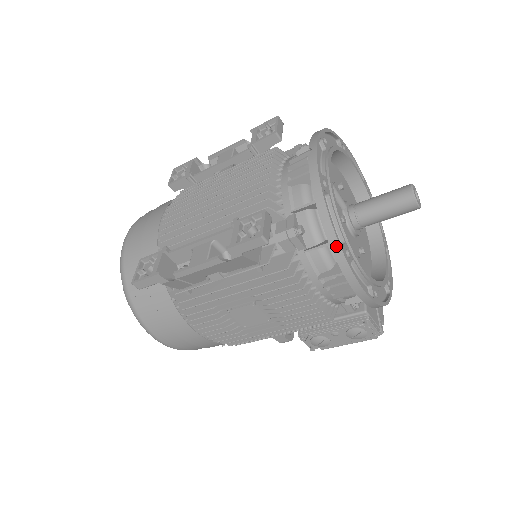
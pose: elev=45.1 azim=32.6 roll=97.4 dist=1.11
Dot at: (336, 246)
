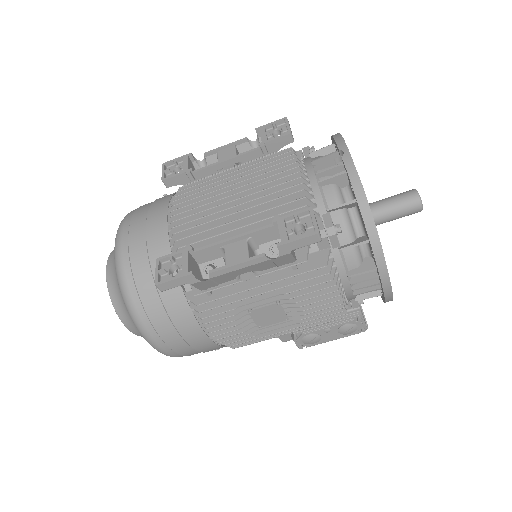
Dot at: (376, 244)
